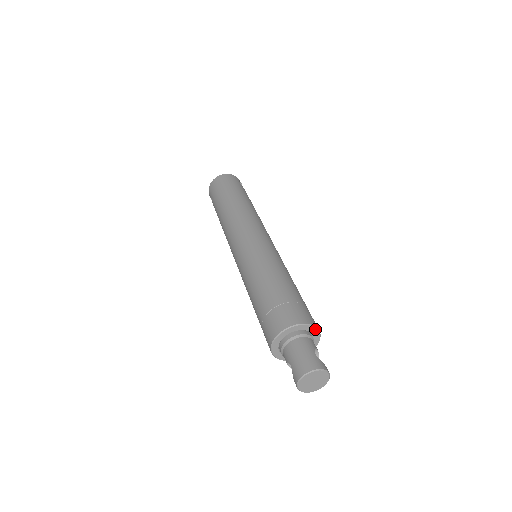
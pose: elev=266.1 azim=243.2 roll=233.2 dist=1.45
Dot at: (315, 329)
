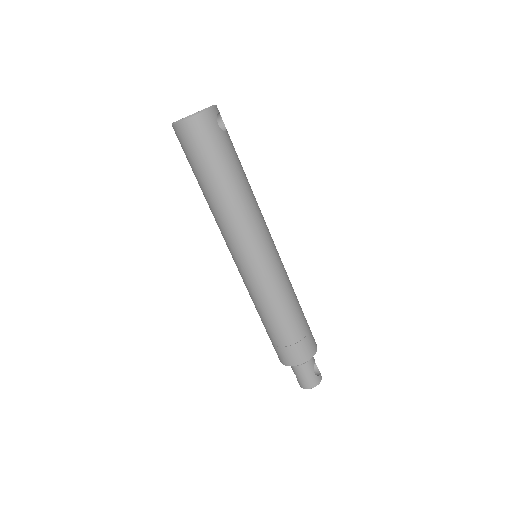
Dot at: (315, 353)
